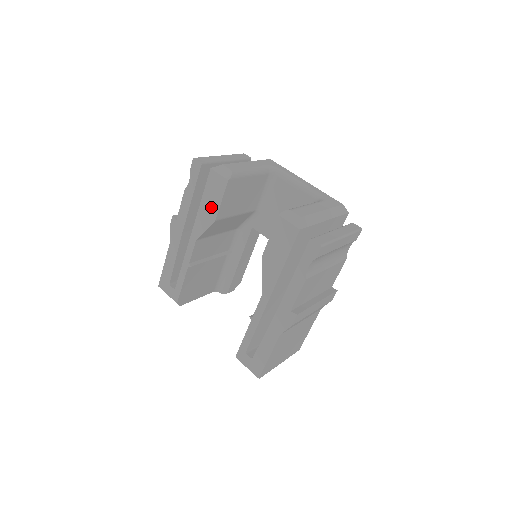
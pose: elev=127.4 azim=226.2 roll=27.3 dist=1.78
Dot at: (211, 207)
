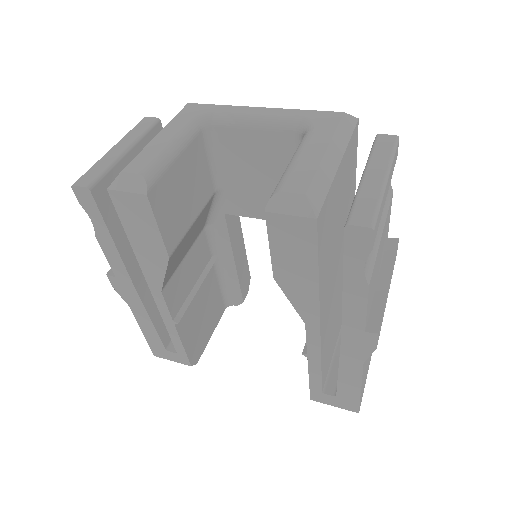
Dot at: (149, 243)
